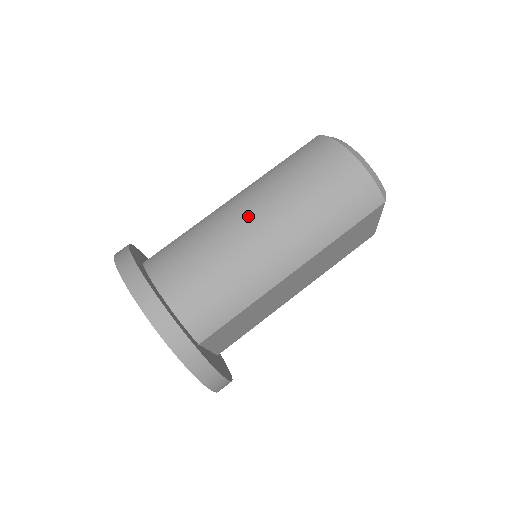
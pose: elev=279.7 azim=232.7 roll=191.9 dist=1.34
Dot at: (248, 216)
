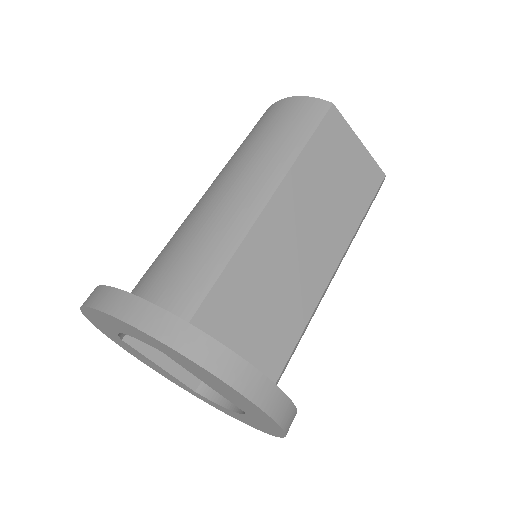
Dot at: (202, 197)
